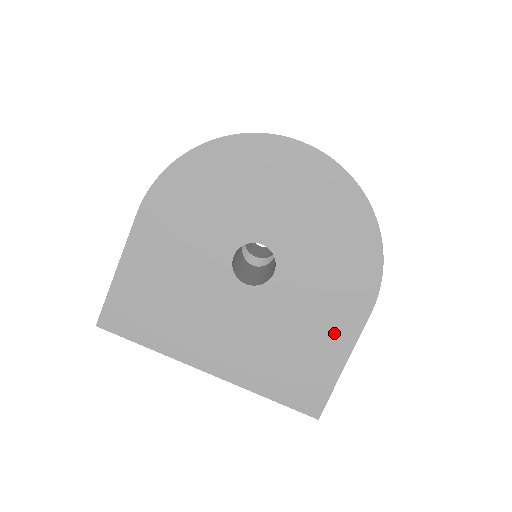
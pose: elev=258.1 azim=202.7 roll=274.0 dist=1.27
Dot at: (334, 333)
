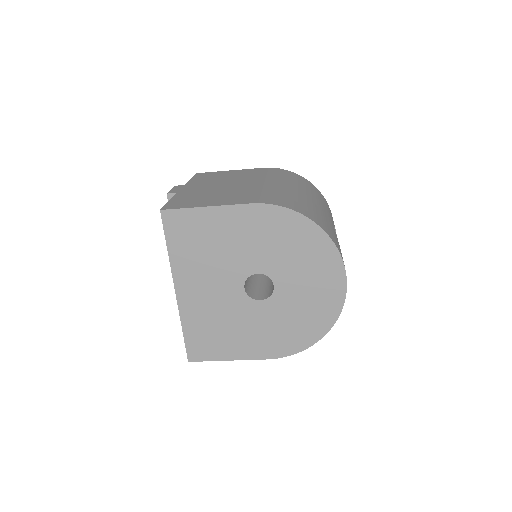
Dot at: (244, 347)
